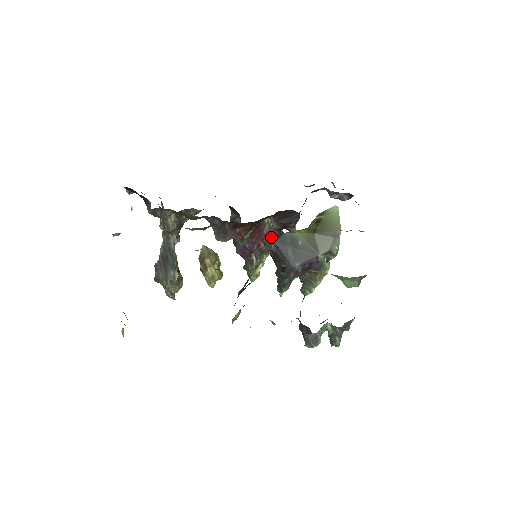
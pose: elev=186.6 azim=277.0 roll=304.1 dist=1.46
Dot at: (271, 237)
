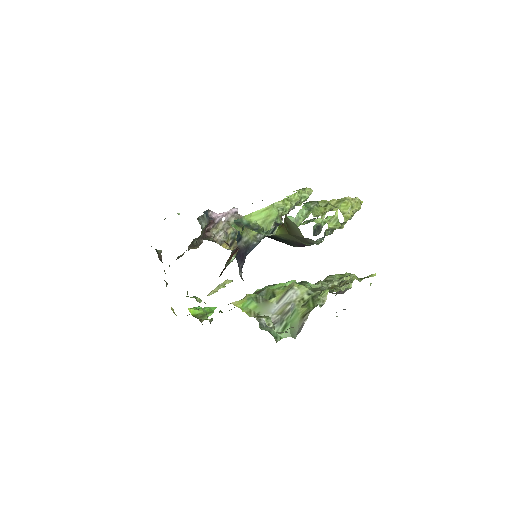
Dot at: occluded
